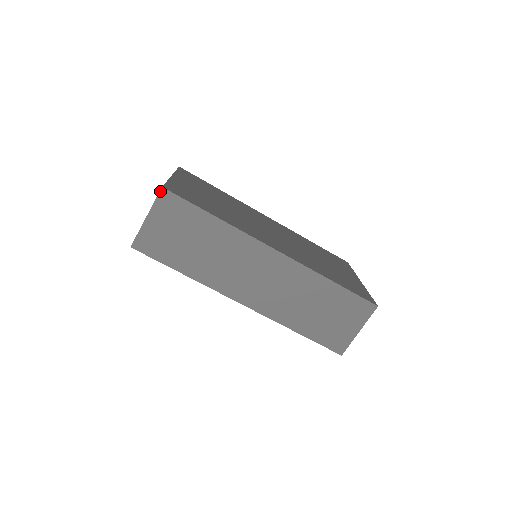
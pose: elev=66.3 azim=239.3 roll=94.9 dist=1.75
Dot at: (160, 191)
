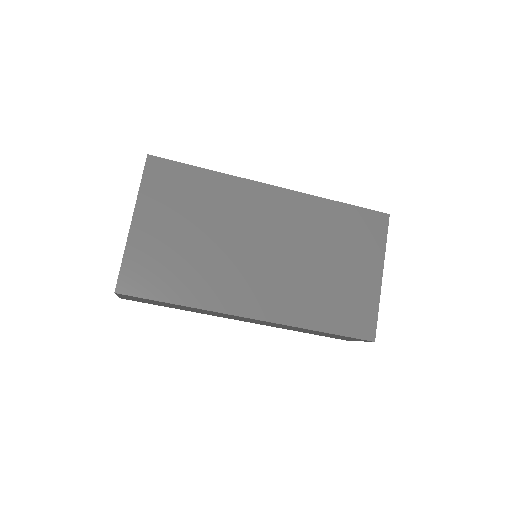
Dot at: (115, 293)
